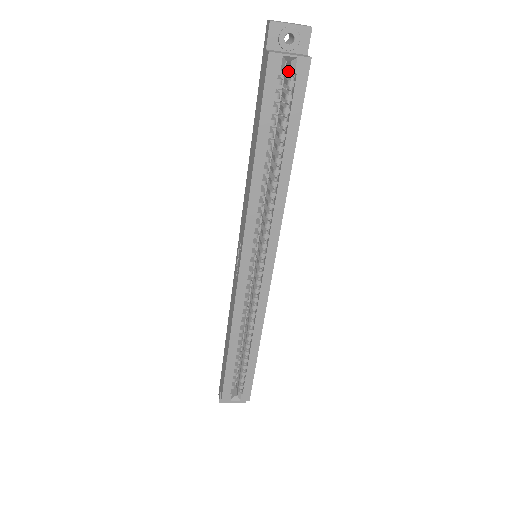
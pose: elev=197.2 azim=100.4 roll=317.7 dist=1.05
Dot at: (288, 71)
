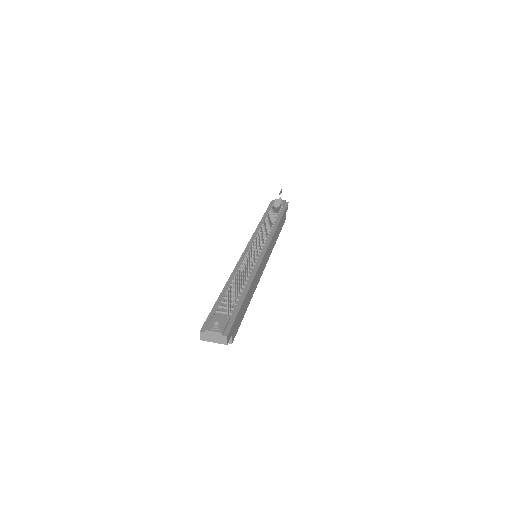
Dot at: occluded
